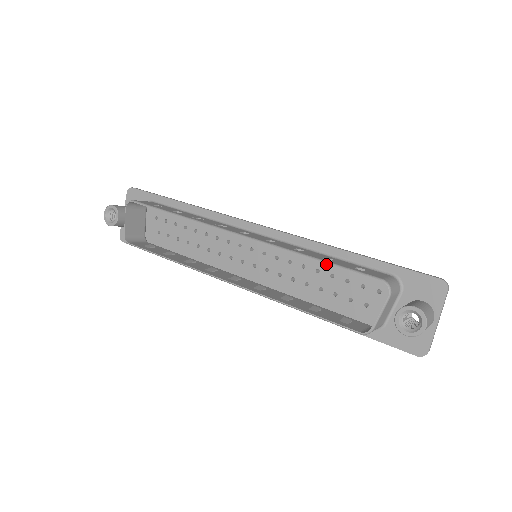
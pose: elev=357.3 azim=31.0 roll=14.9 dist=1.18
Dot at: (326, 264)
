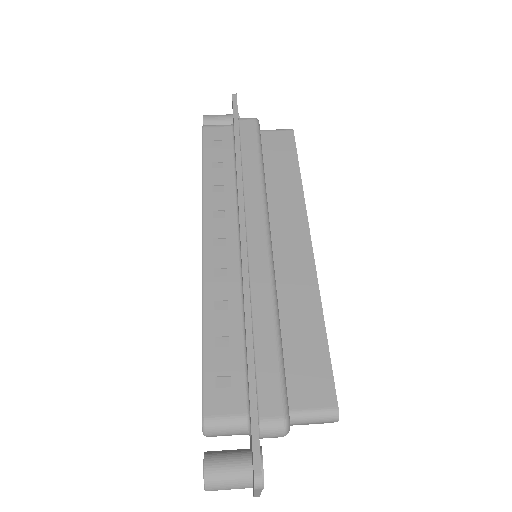
Dot at: occluded
